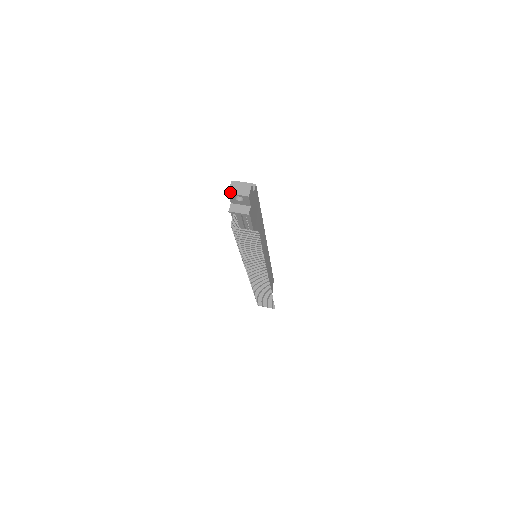
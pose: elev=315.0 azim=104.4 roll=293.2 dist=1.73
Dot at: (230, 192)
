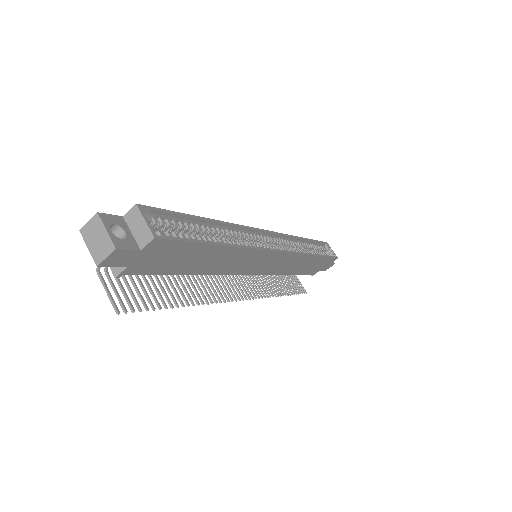
Dot at: (82, 232)
